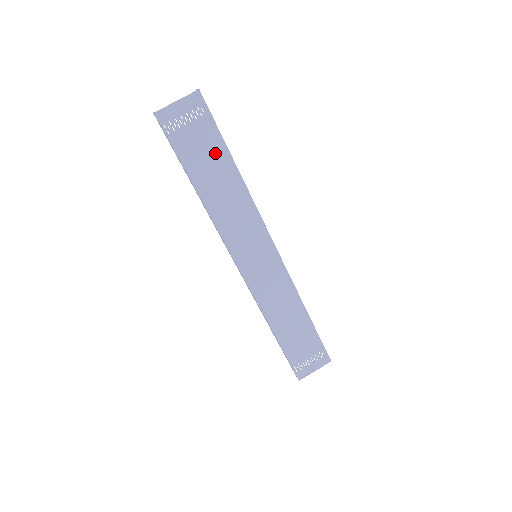
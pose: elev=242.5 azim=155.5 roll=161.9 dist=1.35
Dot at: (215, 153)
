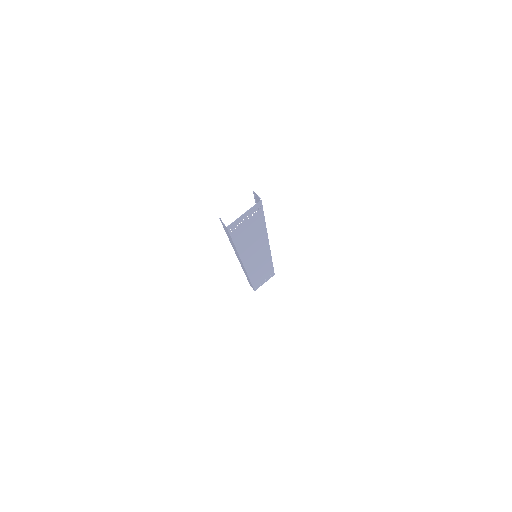
Dot at: (256, 226)
